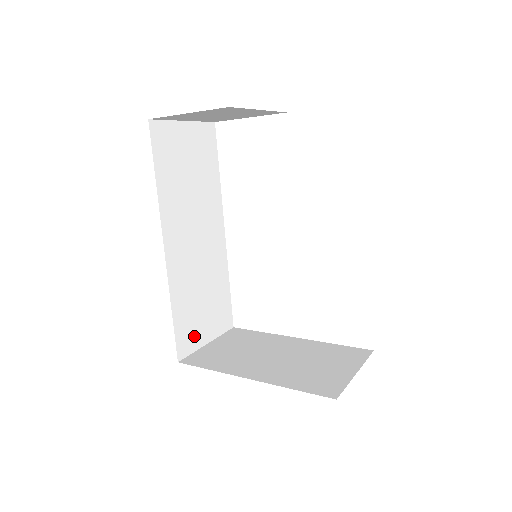
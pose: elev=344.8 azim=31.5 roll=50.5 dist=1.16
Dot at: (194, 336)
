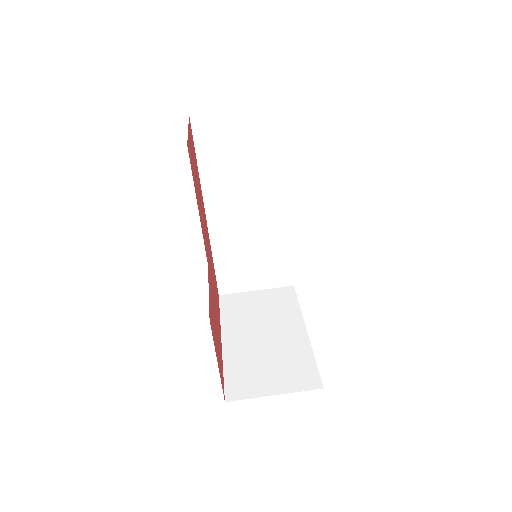
Dot at: (239, 282)
